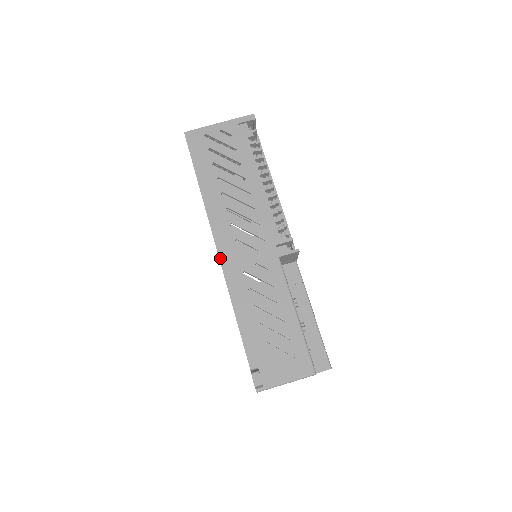
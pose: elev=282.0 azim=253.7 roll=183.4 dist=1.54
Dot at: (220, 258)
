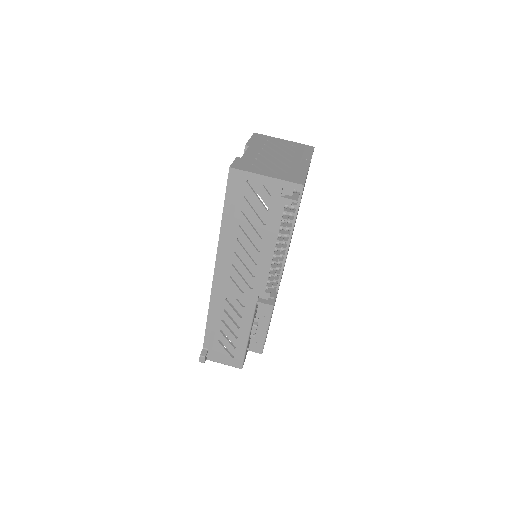
Dot at: (213, 281)
